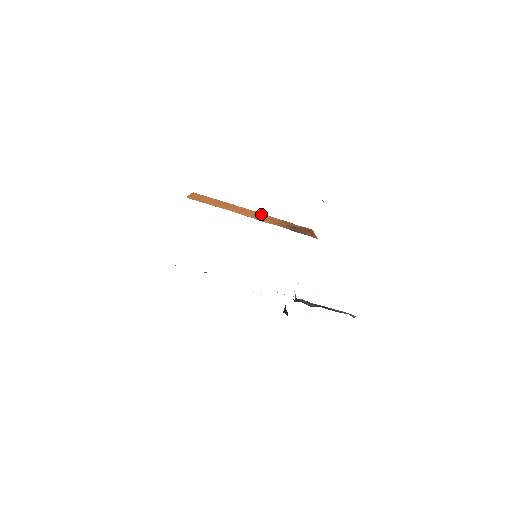
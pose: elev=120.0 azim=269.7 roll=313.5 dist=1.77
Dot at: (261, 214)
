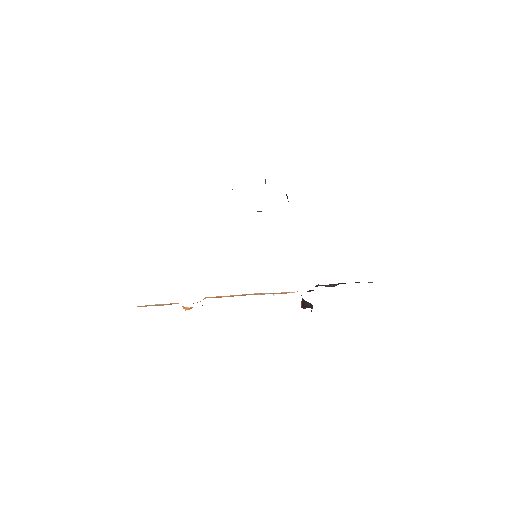
Dot at: occluded
